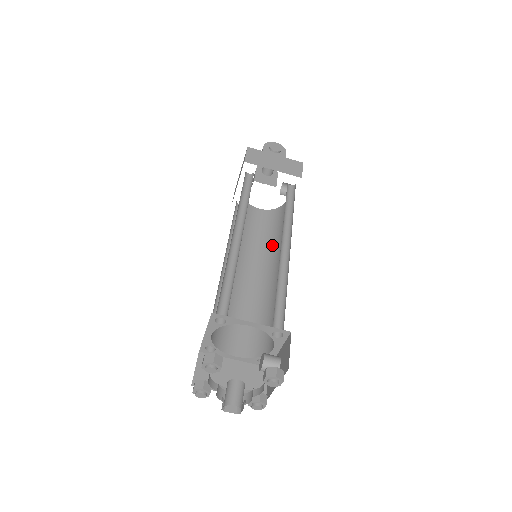
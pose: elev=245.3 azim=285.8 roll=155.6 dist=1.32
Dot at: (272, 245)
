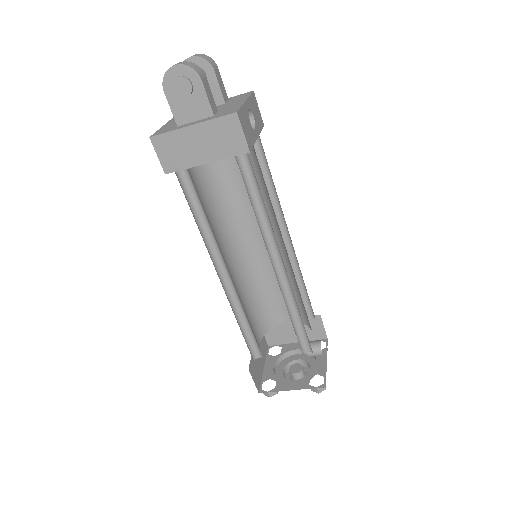
Dot at: (267, 204)
